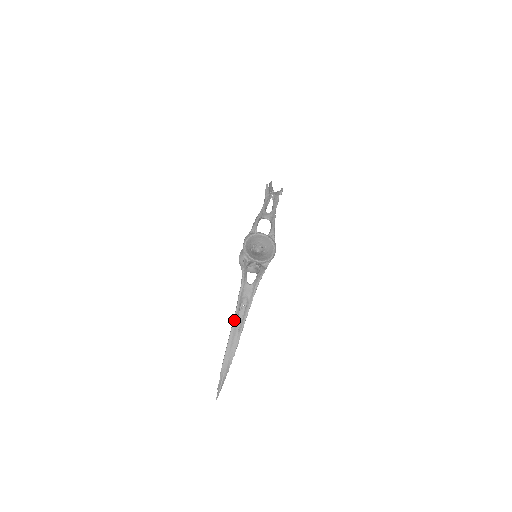
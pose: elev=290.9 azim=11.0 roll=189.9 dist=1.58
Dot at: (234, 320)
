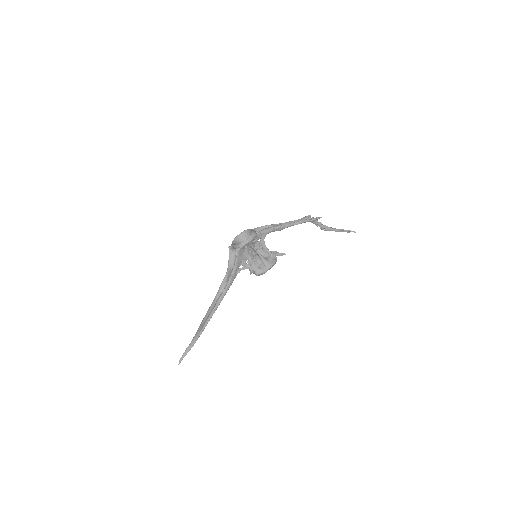
Dot at: (214, 299)
